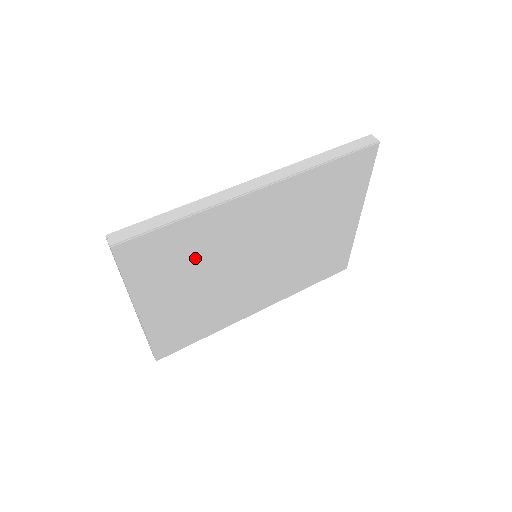
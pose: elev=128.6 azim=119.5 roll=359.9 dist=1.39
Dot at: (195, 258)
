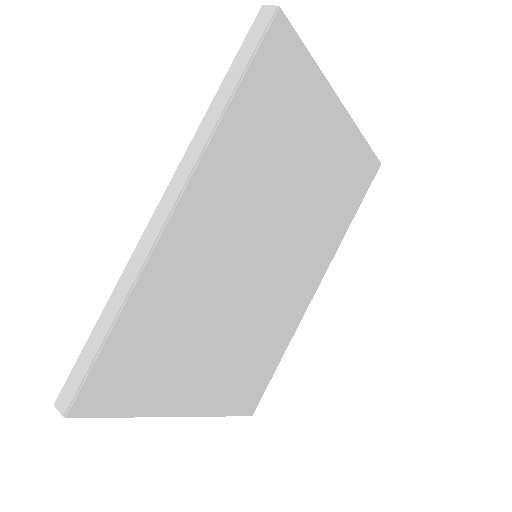
Dot at: (181, 330)
